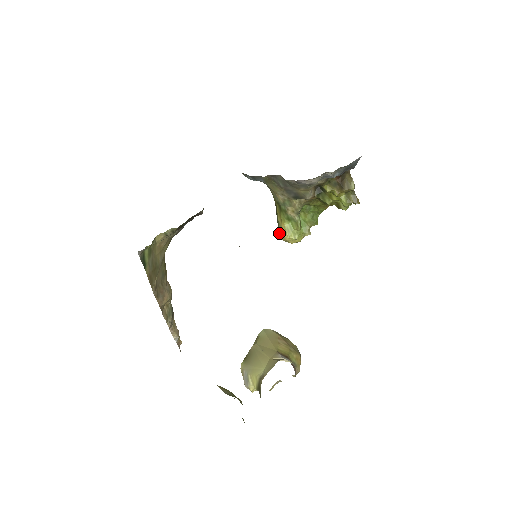
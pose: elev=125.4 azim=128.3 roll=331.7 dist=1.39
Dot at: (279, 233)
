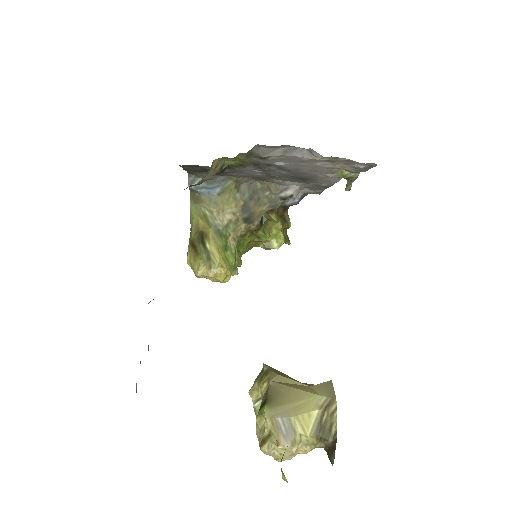
Dot at: (210, 265)
